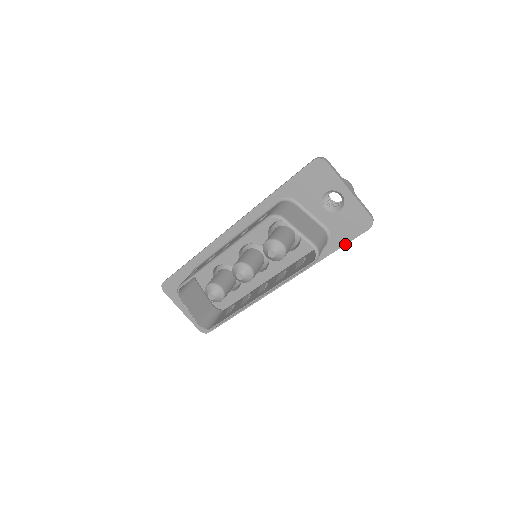
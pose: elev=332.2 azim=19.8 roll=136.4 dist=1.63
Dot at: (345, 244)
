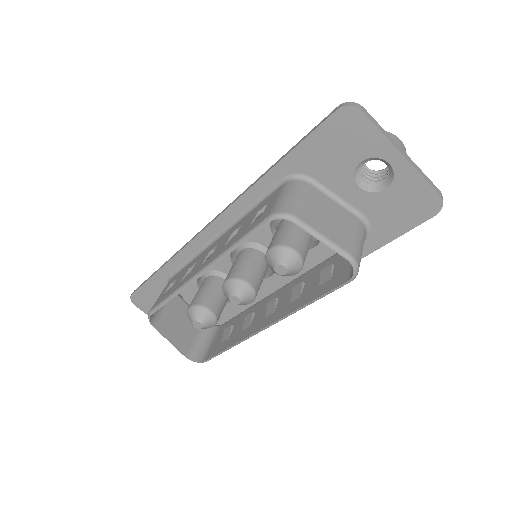
Dot at: (395, 238)
